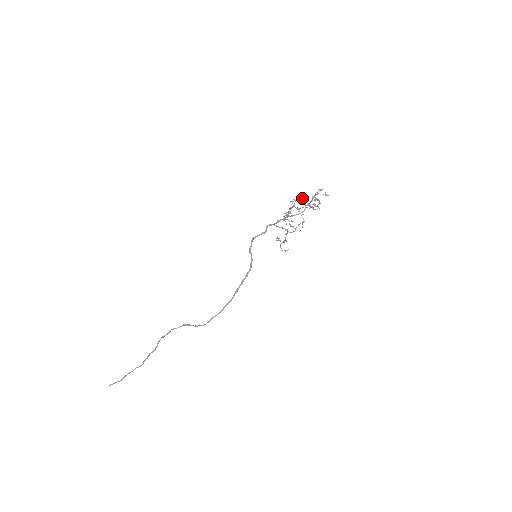
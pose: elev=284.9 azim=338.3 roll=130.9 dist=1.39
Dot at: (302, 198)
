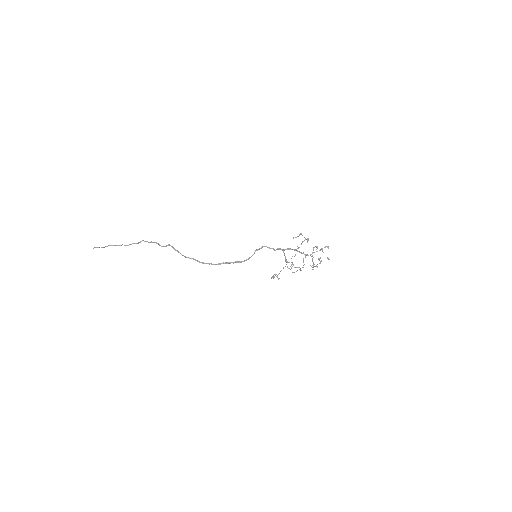
Dot at: (313, 248)
